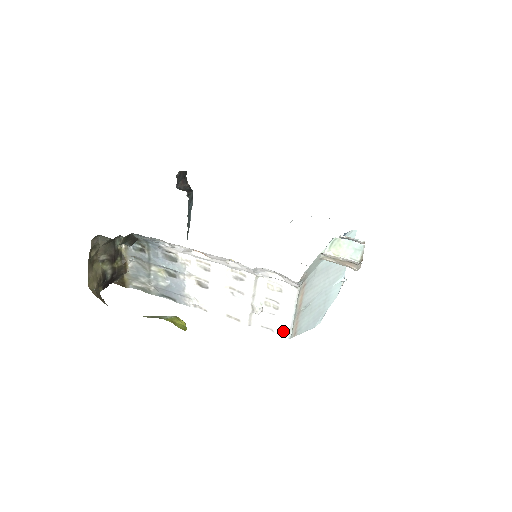
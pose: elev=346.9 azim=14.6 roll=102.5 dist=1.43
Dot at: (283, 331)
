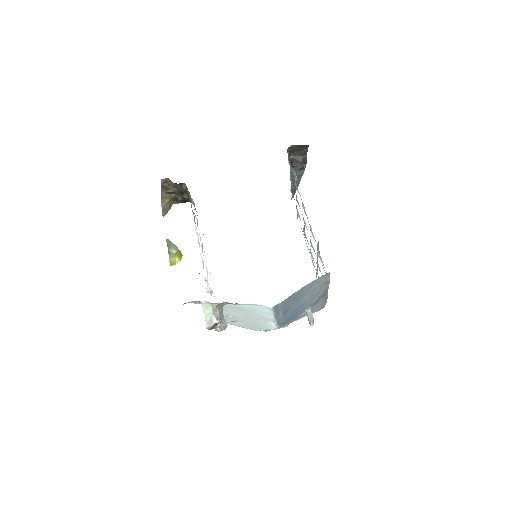
Dot at: occluded
